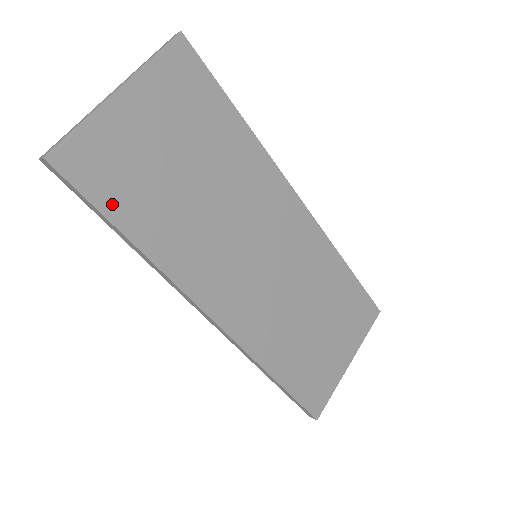
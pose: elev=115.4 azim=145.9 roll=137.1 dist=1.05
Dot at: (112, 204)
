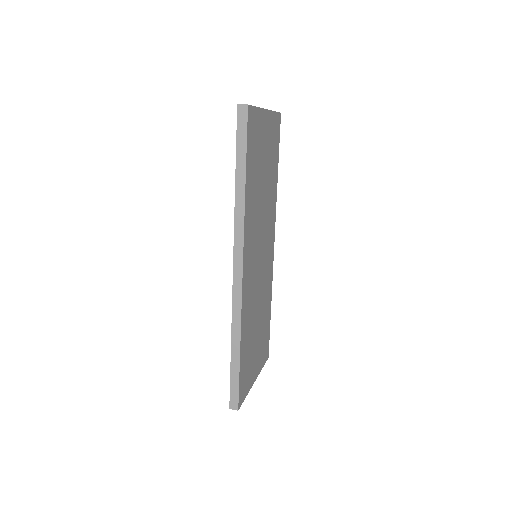
Dot at: (249, 156)
